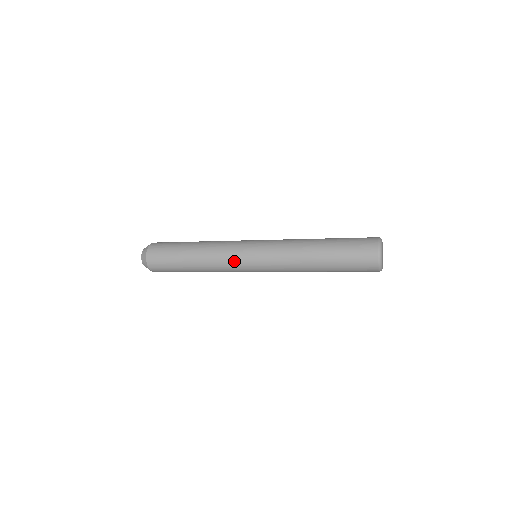
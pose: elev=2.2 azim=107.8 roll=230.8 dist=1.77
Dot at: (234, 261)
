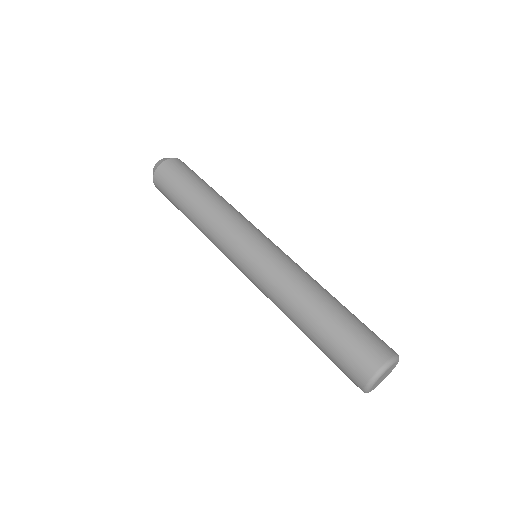
Dot at: (224, 251)
